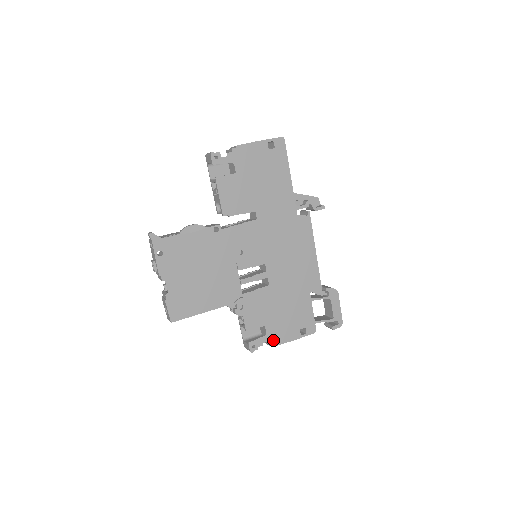
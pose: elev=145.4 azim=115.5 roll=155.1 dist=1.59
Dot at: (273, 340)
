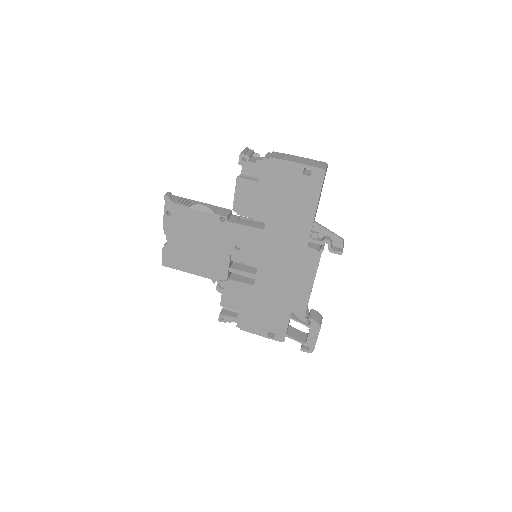
Dot at: (241, 325)
